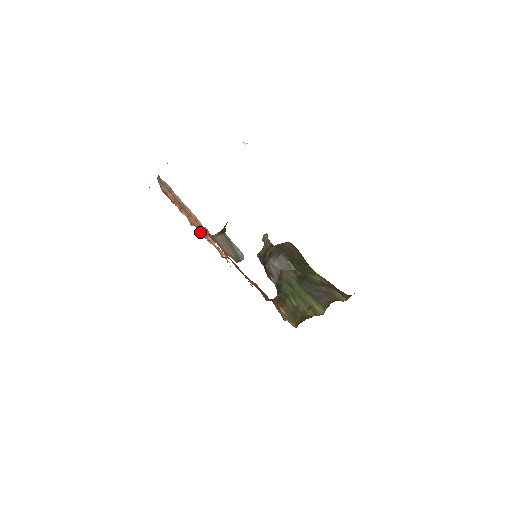
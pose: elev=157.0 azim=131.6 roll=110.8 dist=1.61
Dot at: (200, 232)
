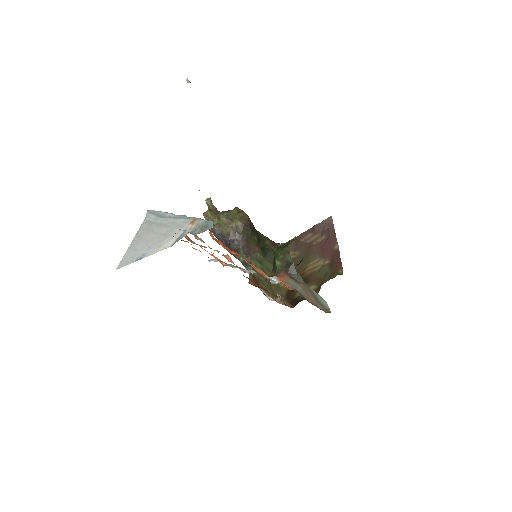
Dot at: (188, 240)
